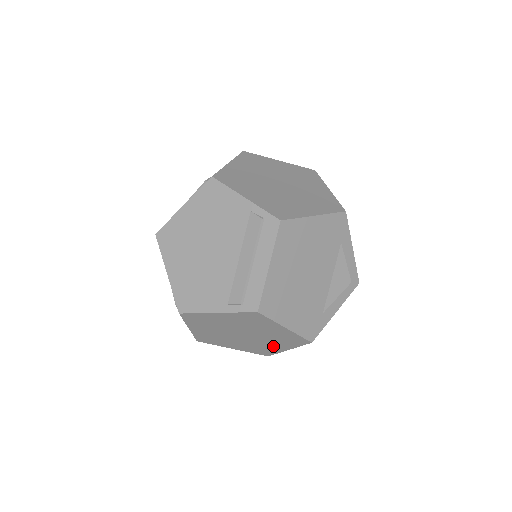
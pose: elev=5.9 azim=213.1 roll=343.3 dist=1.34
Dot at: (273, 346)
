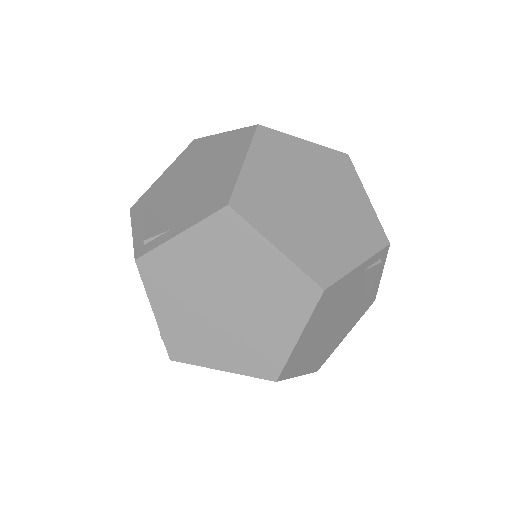
Dot at: occluded
